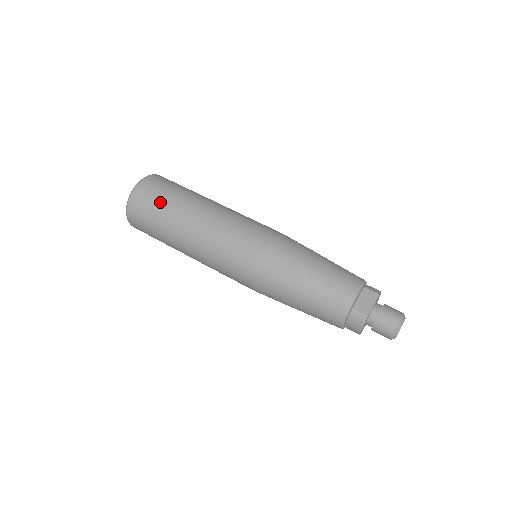
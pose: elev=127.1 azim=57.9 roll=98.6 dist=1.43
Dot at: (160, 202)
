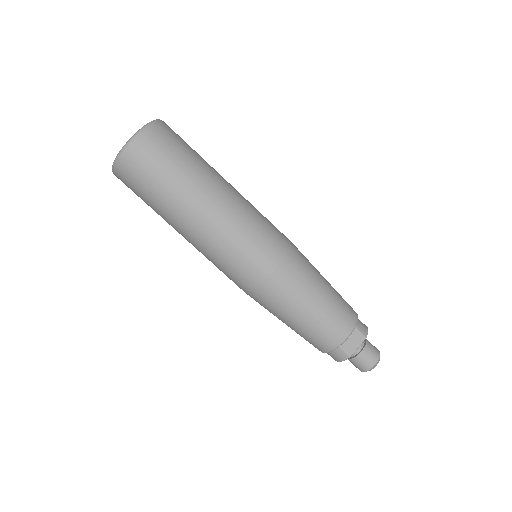
Dot at: (160, 175)
